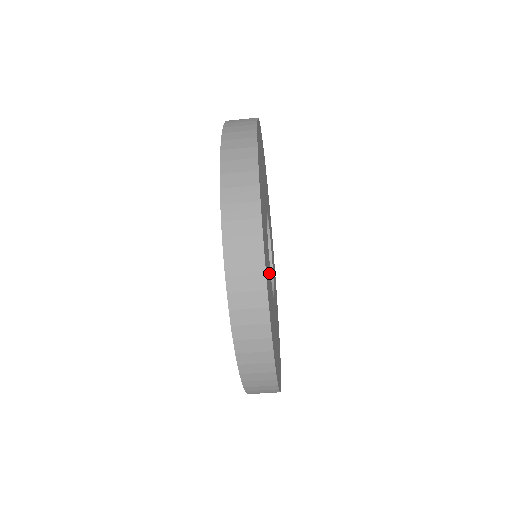
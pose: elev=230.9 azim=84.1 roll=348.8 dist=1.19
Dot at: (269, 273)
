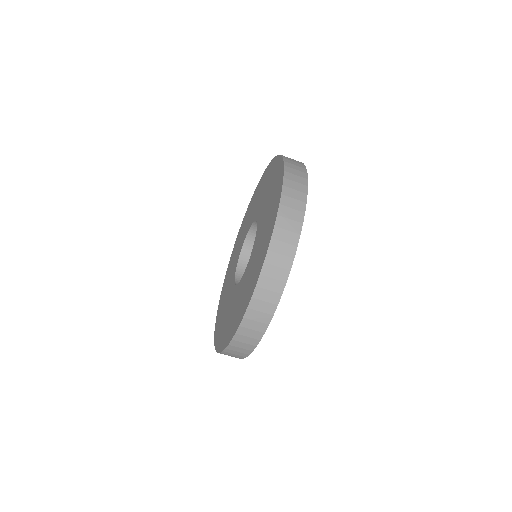
Dot at: occluded
